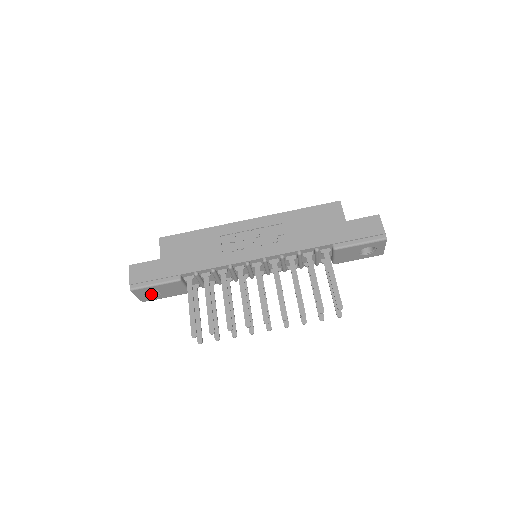
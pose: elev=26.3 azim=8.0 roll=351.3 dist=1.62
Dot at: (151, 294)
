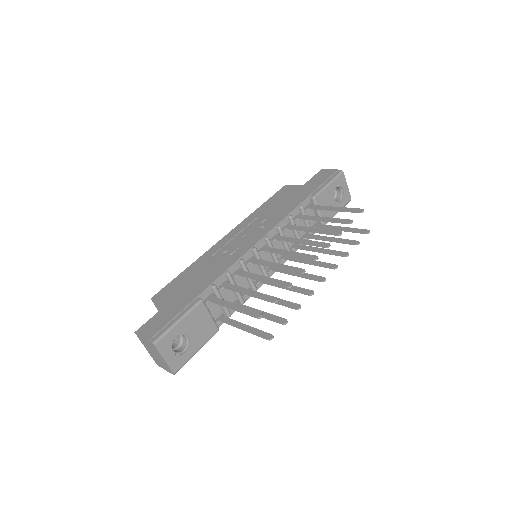
Dot at: (179, 352)
